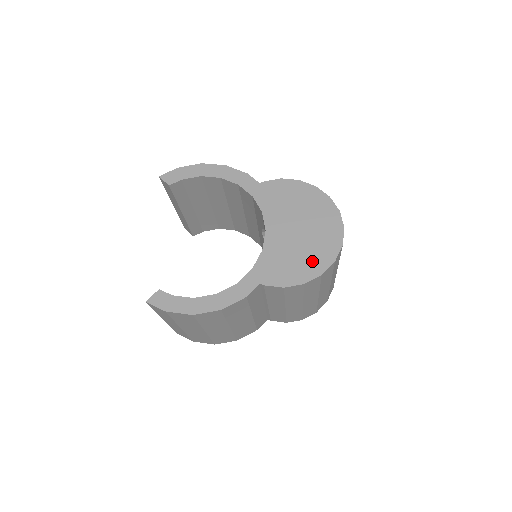
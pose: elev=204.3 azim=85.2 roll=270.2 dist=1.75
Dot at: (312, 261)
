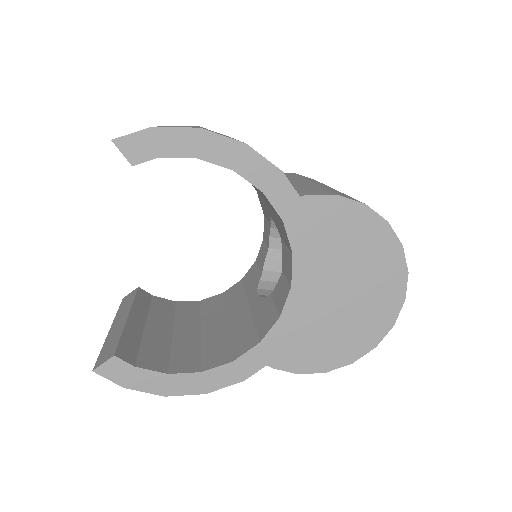
Dot at: (346, 343)
